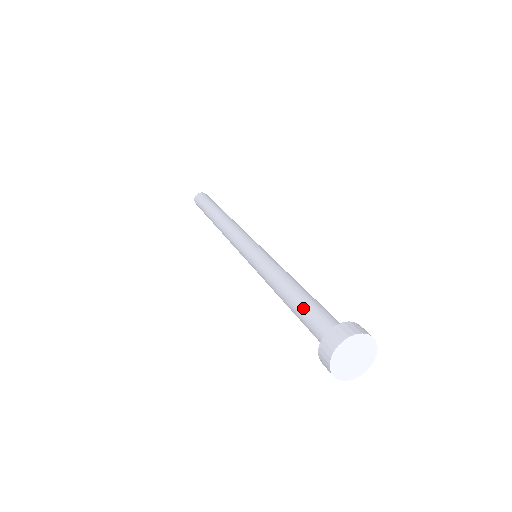
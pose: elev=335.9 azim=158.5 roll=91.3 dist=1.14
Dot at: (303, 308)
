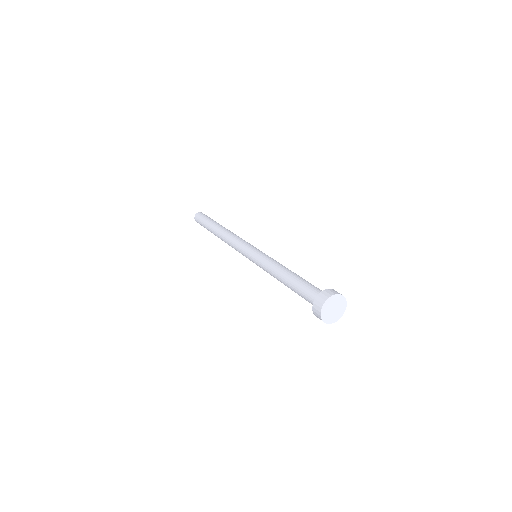
Dot at: (297, 288)
